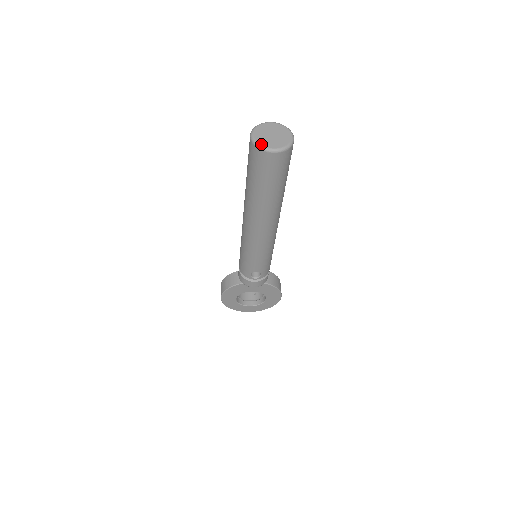
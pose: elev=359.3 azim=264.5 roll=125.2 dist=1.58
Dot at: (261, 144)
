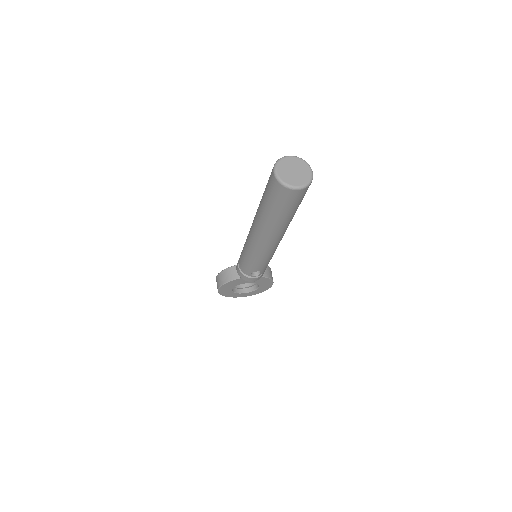
Dot at: (286, 182)
